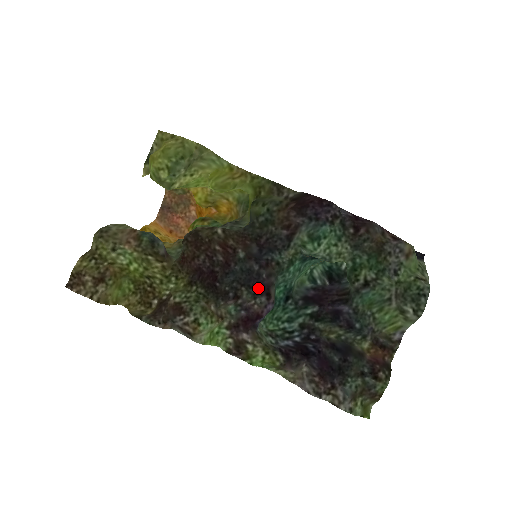
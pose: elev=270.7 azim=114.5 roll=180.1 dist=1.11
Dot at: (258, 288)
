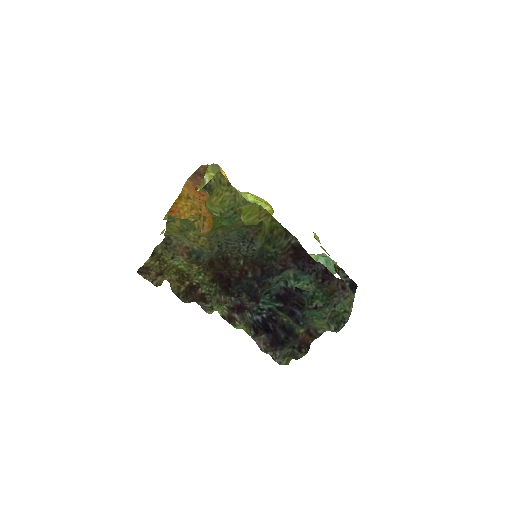
Dot at: (253, 298)
